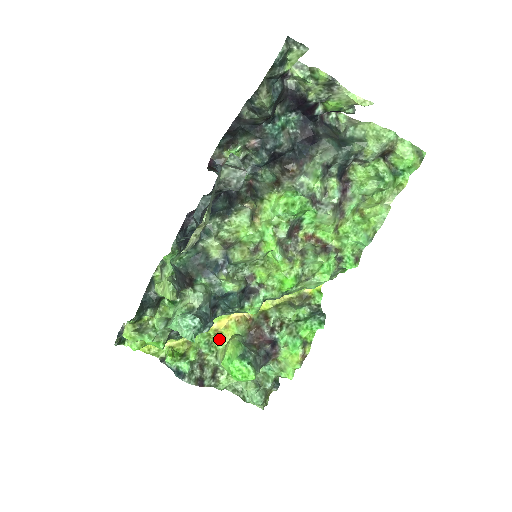
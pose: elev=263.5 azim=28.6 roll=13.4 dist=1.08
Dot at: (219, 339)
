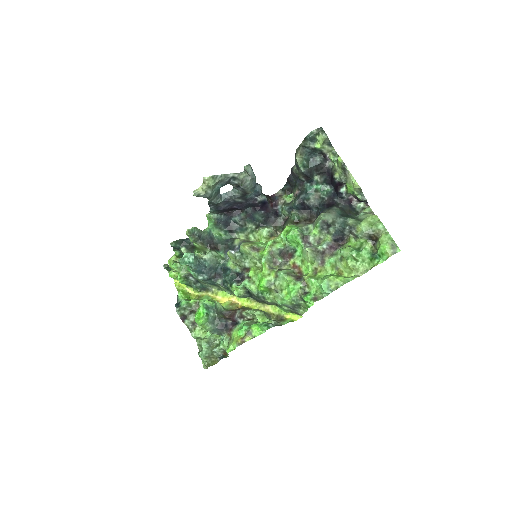
Dot at: occluded
